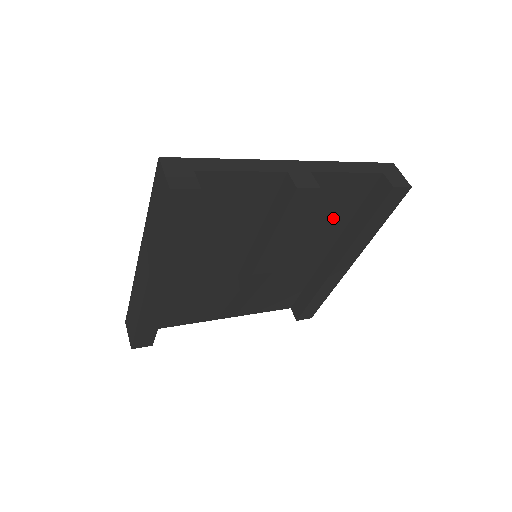
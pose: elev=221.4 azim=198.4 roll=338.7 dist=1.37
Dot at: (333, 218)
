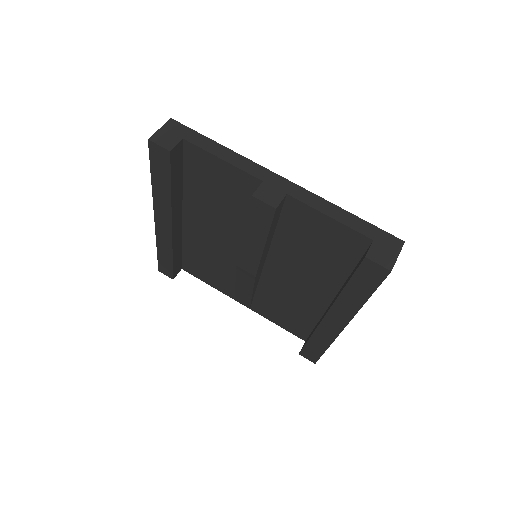
Dot at: (326, 262)
